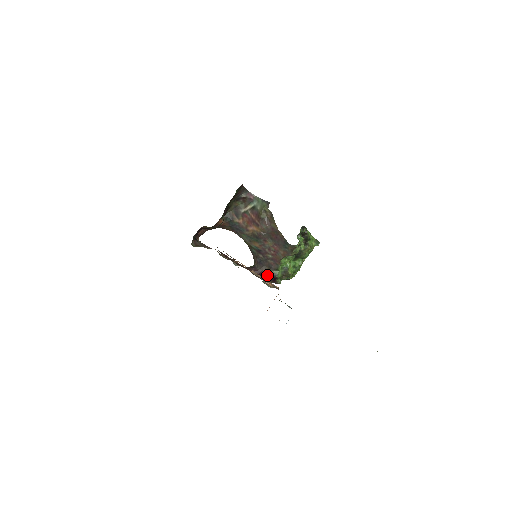
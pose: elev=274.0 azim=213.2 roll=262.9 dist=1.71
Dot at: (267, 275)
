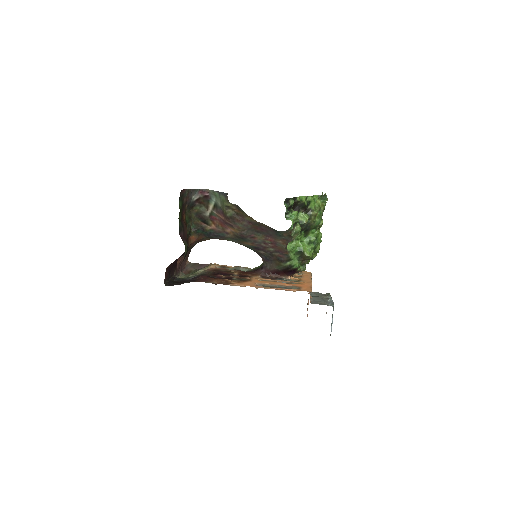
Dot at: (282, 270)
